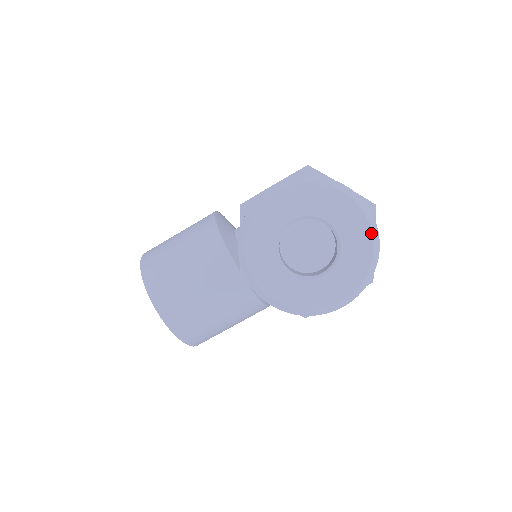
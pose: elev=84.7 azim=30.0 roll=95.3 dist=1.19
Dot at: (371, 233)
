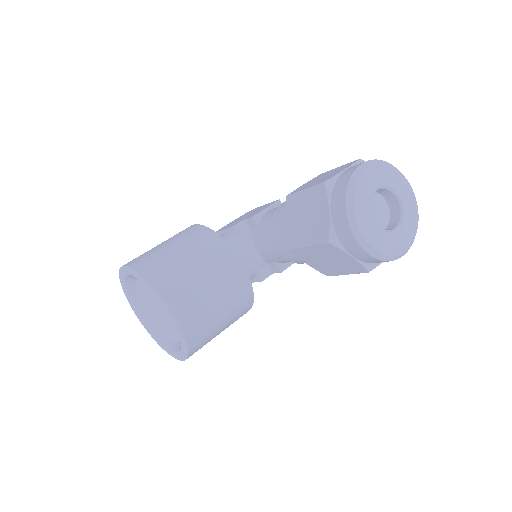
Dot at: (416, 201)
